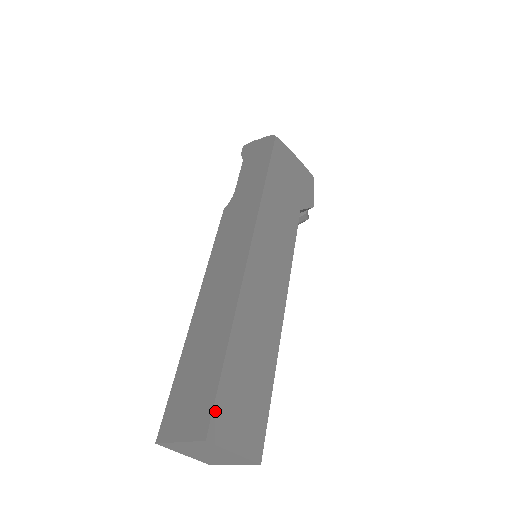
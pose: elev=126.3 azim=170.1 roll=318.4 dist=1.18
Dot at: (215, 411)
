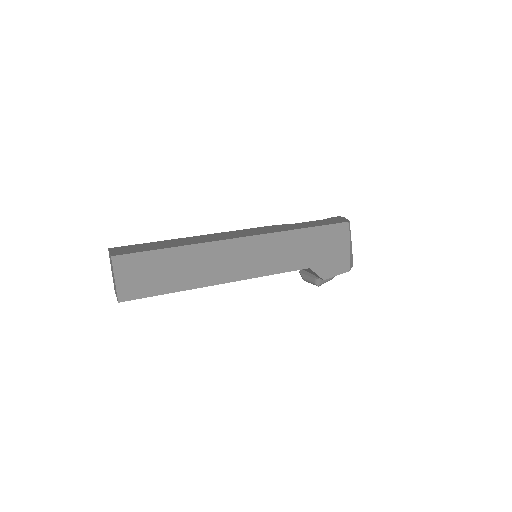
Dot at: (130, 255)
